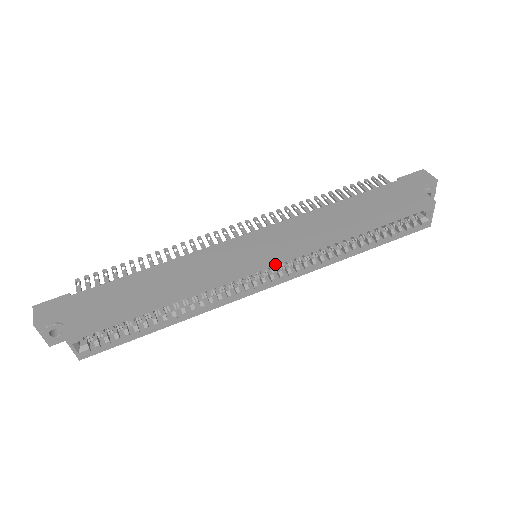
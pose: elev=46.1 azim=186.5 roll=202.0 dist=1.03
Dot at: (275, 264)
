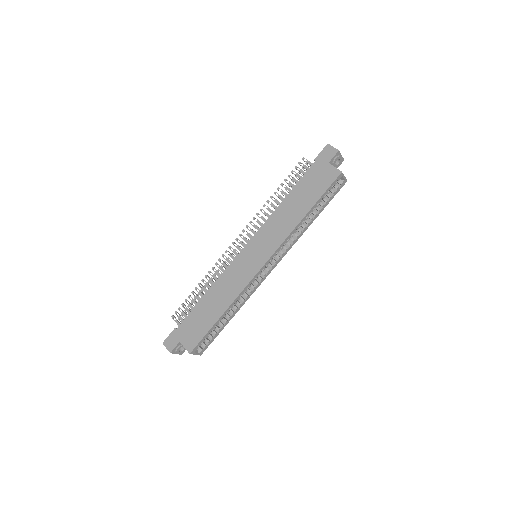
Dot at: (269, 261)
